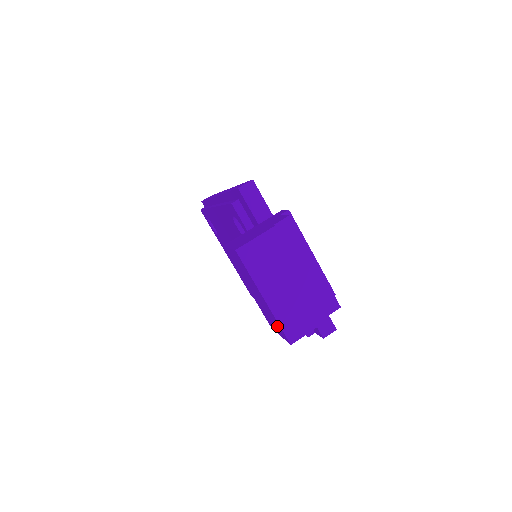
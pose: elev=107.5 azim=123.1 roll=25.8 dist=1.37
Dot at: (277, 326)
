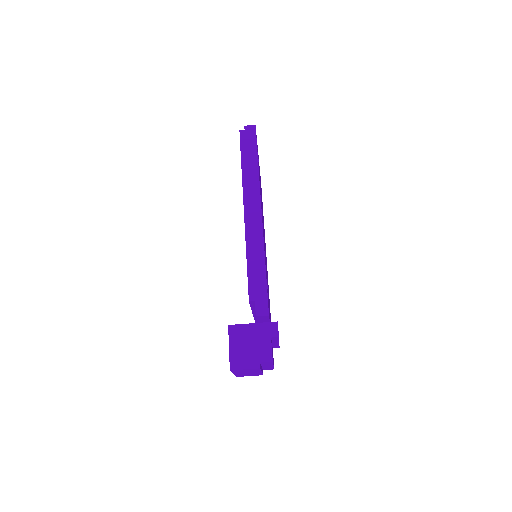
Dot at: occluded
